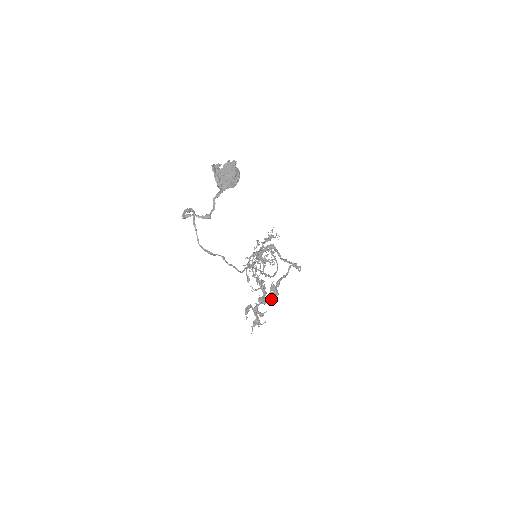
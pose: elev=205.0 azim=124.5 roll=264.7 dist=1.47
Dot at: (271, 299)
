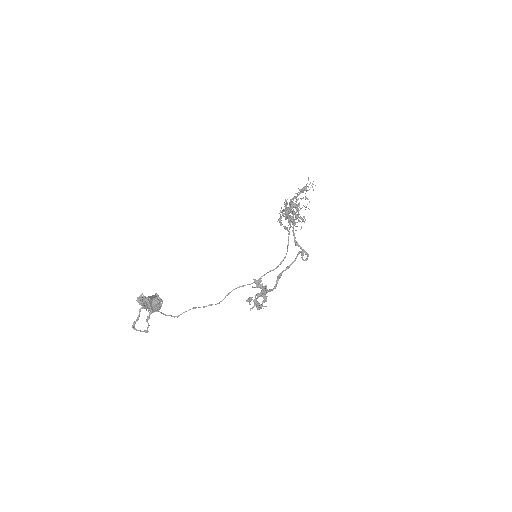
Dot at: (271, 290)
